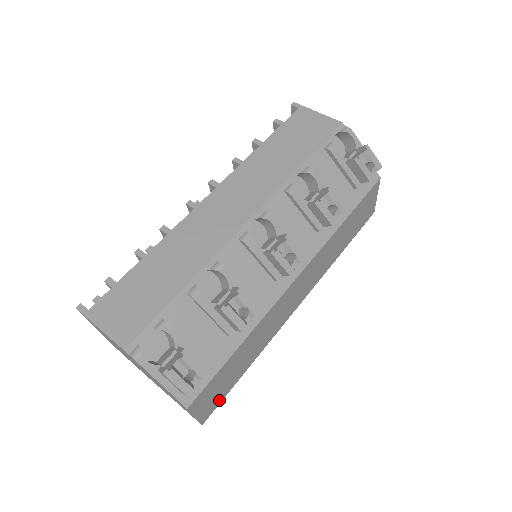
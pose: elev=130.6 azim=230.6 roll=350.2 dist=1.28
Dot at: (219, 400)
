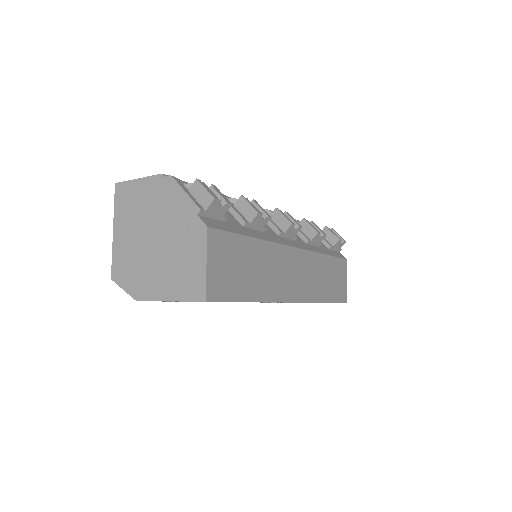
Dot at: (225, 293)
